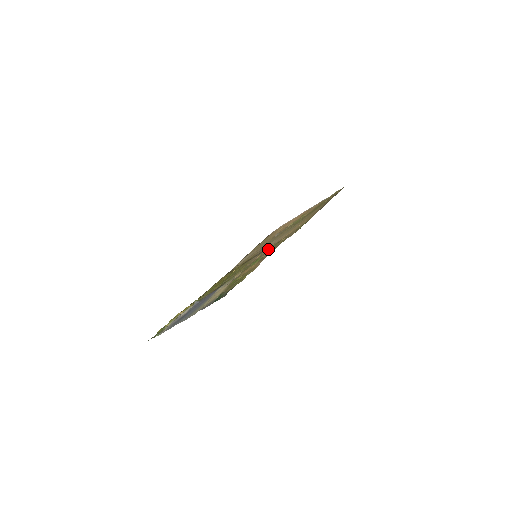
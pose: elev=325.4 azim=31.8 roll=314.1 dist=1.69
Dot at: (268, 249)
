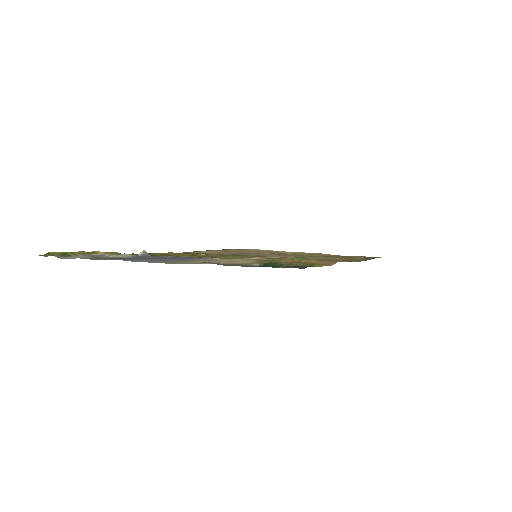
Dot at: occluded
